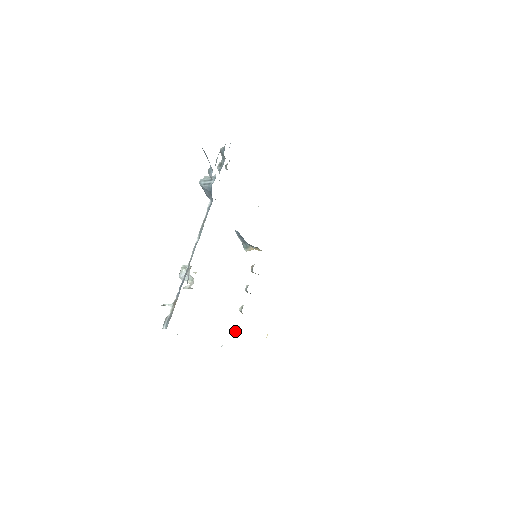
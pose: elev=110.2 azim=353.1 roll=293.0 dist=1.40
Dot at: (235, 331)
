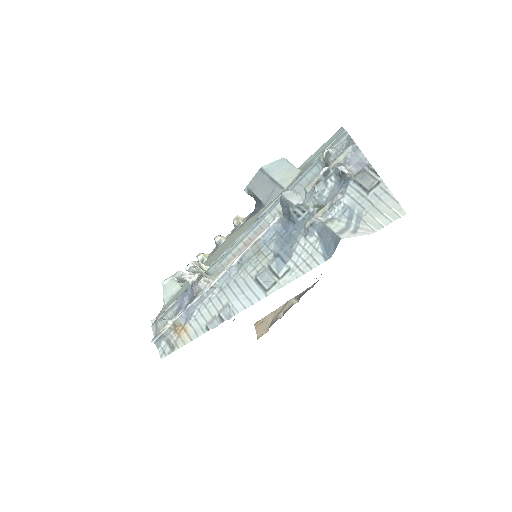
Dot at: (183, 279)
